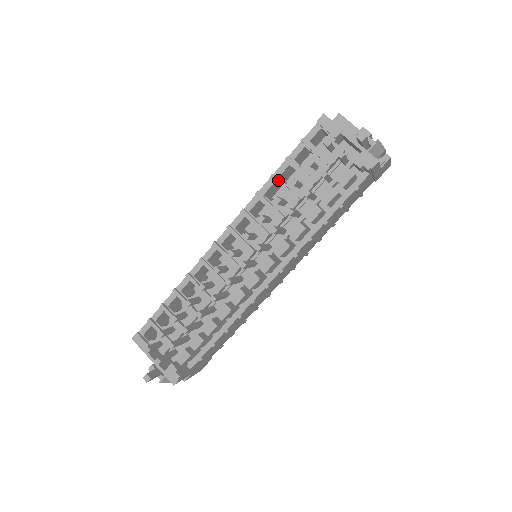
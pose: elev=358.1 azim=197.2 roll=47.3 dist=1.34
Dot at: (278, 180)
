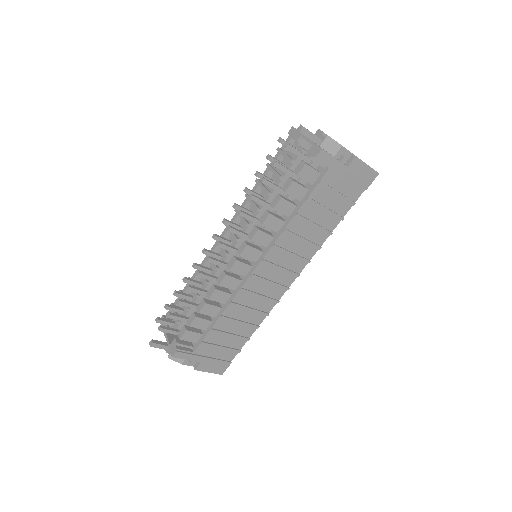
Dot at: (259, 182)
